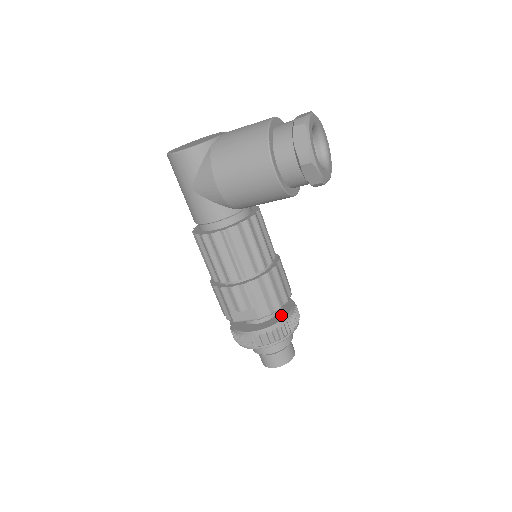
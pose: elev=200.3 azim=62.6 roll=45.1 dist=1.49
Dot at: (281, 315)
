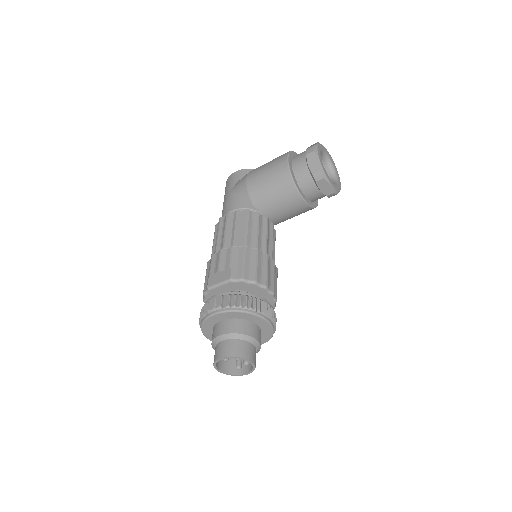
Dot at: occluded
